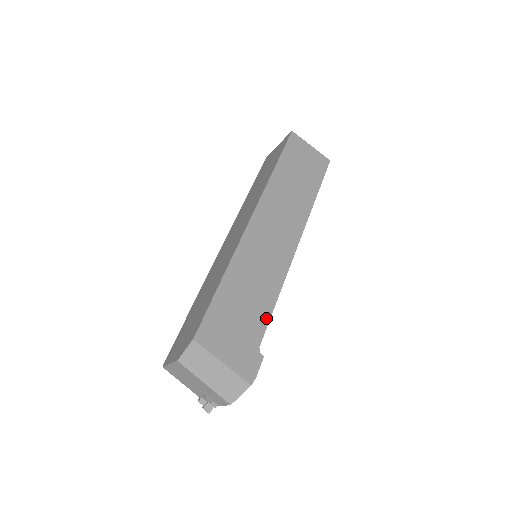
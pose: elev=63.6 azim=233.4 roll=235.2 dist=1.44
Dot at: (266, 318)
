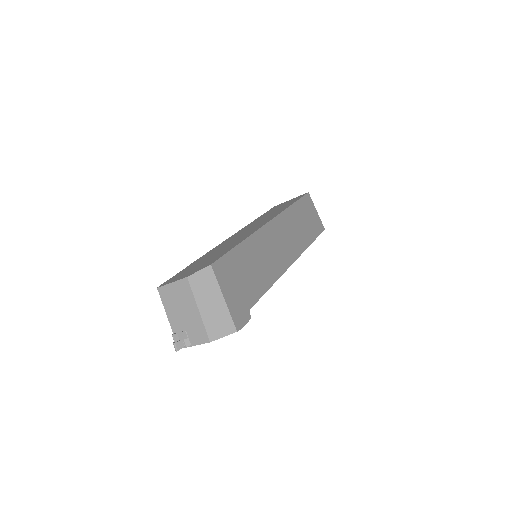
Dot at: (261, 293)
